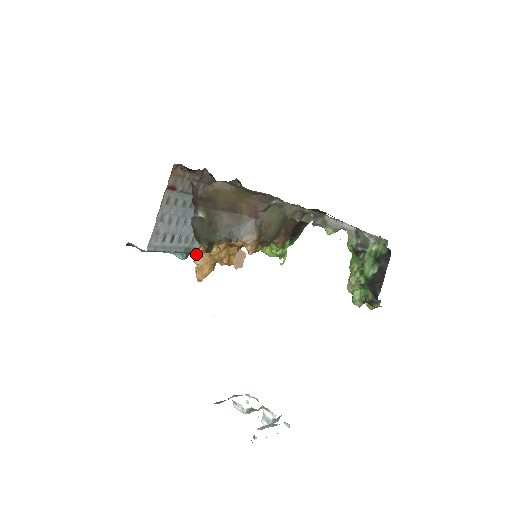
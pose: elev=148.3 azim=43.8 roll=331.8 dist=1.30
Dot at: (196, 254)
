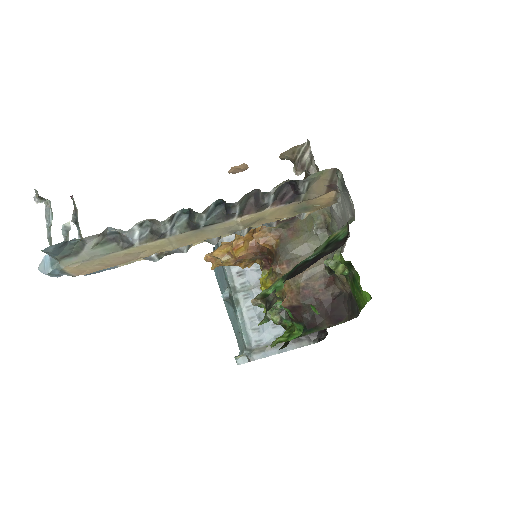
Dot at: occluded
